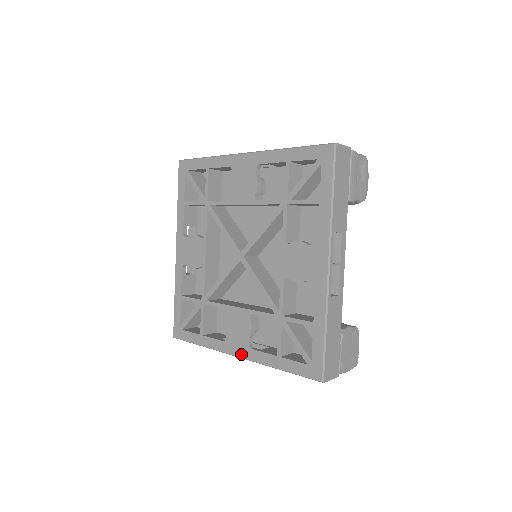
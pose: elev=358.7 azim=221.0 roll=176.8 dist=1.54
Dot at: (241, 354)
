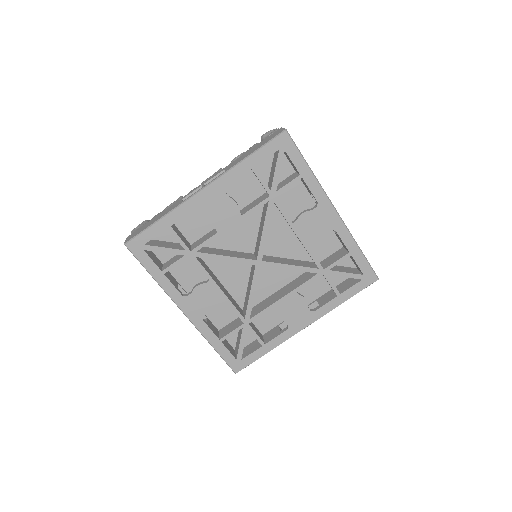
Dot at: (309, 322)
